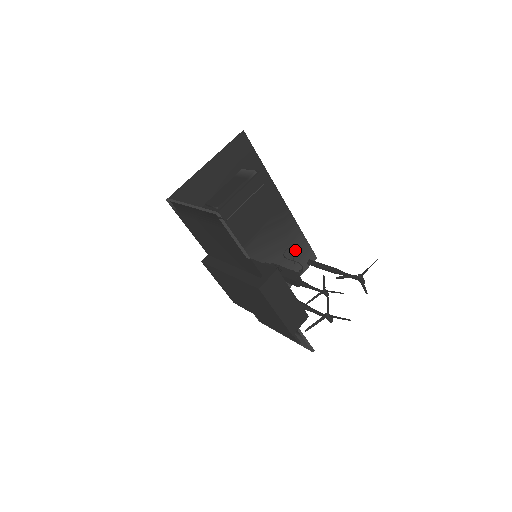
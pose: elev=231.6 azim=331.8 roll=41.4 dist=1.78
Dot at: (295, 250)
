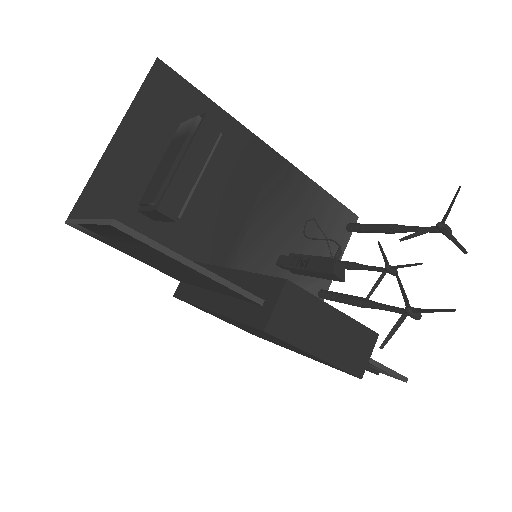
Dot at: (320, 219)
